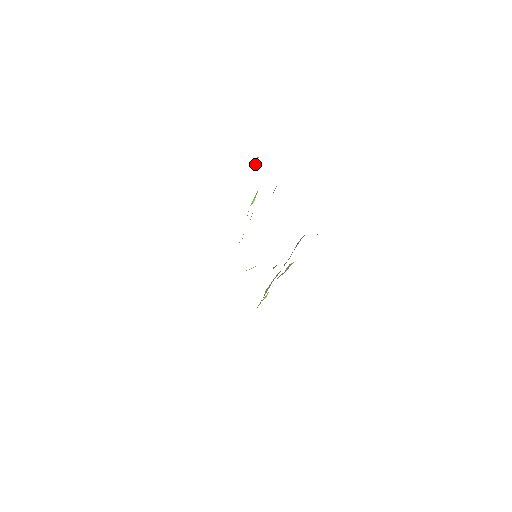
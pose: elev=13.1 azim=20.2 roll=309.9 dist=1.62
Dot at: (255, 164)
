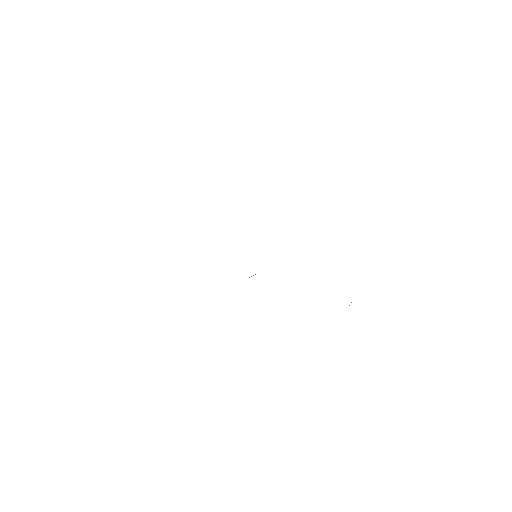
Dot at: occluded
